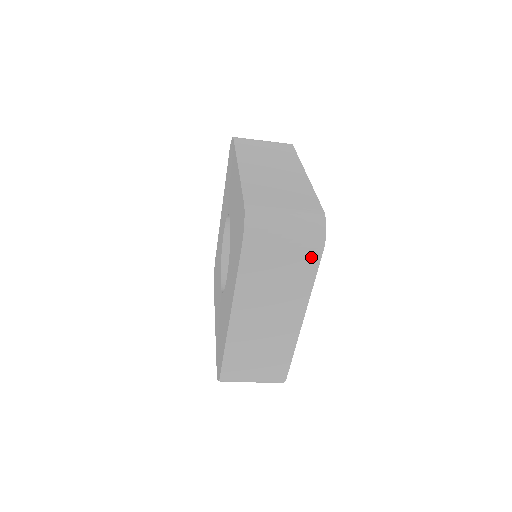
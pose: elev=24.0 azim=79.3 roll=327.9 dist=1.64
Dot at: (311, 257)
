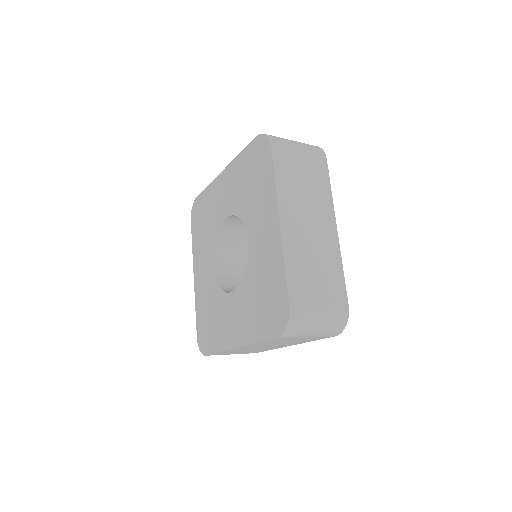
Dot at: (324, 337)
